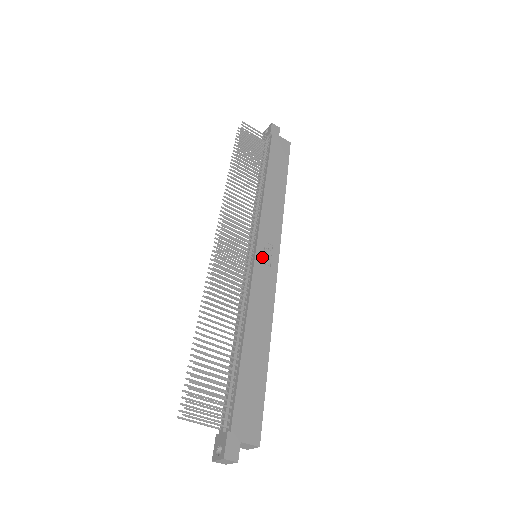
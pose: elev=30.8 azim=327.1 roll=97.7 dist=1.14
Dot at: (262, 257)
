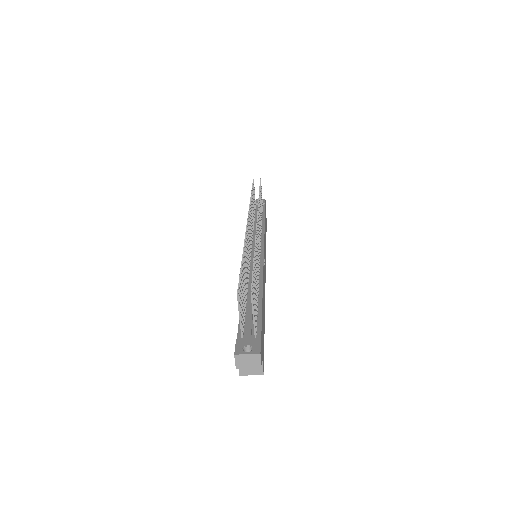
Dot at: (264, 259)
